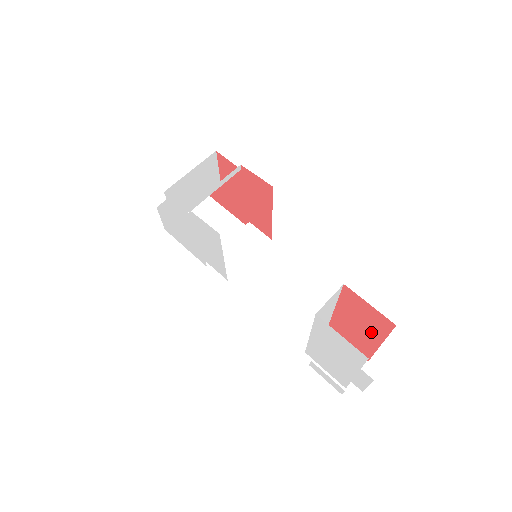
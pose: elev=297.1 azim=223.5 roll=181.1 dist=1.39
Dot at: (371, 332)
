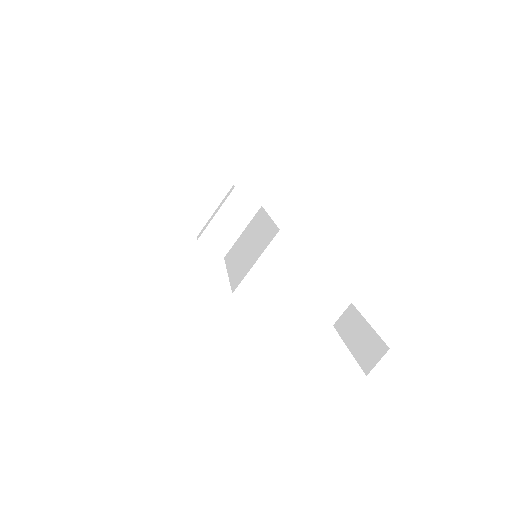
Dot at: occluded
